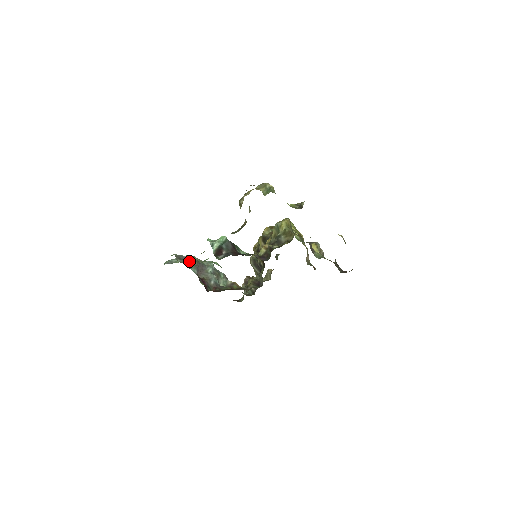
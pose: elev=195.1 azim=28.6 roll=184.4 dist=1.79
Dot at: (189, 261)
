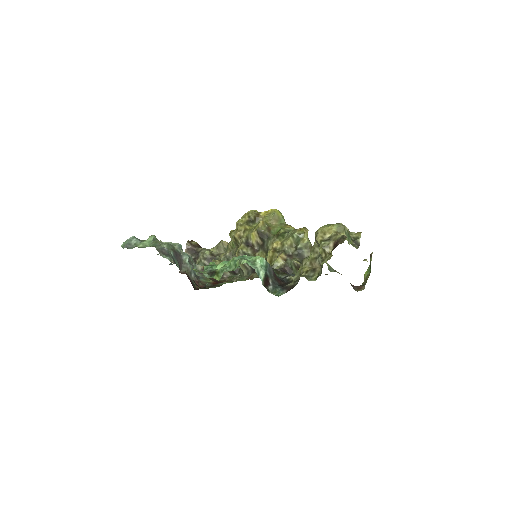
Dot at: (171, 254)
